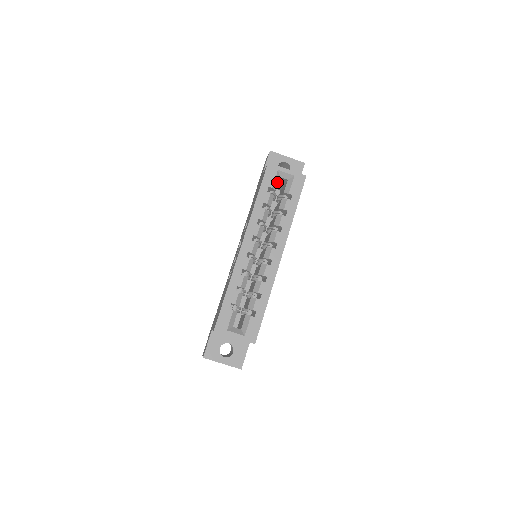
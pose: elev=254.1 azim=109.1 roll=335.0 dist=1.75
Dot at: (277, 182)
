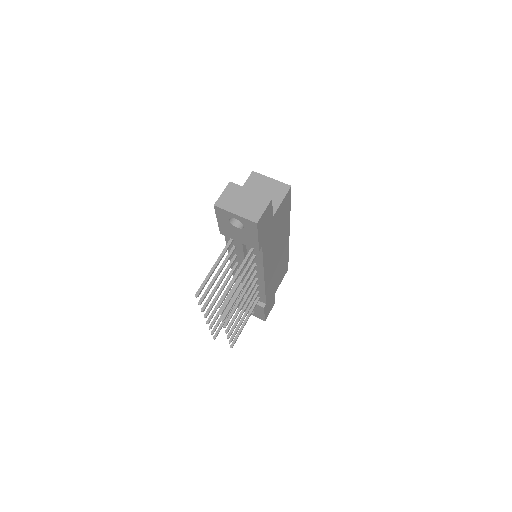
Dot at: occluded
